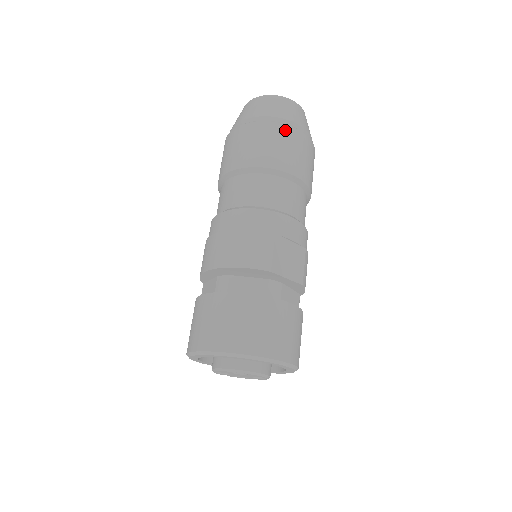
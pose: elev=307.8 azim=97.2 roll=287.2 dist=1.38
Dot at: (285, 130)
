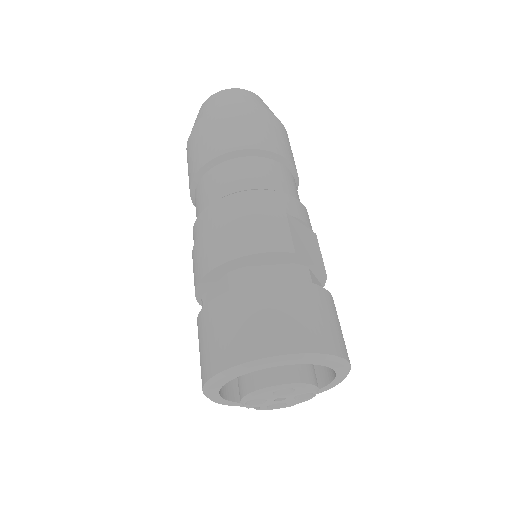
Dot at: (261, 114)
